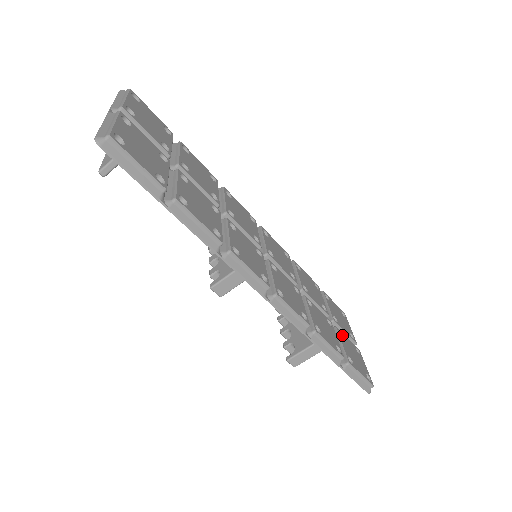
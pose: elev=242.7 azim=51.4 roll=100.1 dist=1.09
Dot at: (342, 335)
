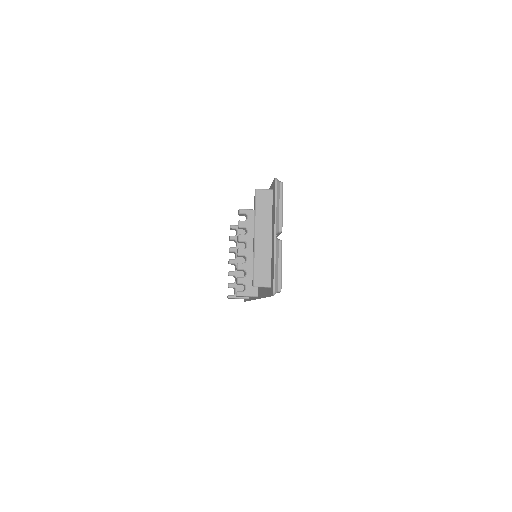
Dot at: occluded
